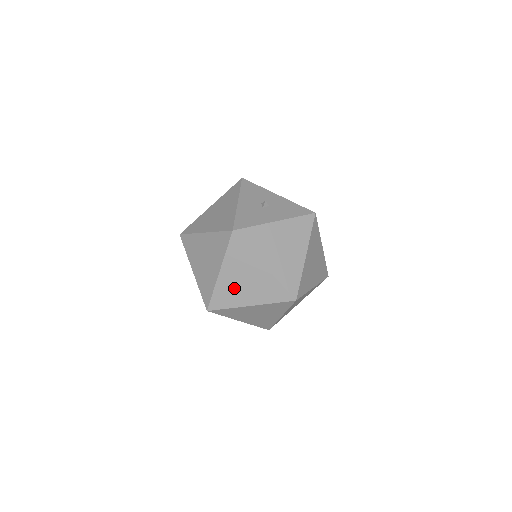
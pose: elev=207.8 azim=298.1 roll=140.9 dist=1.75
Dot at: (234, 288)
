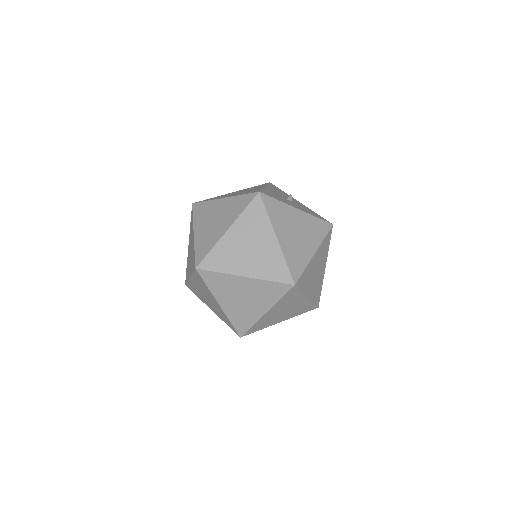
Dot at: (236, 251)
